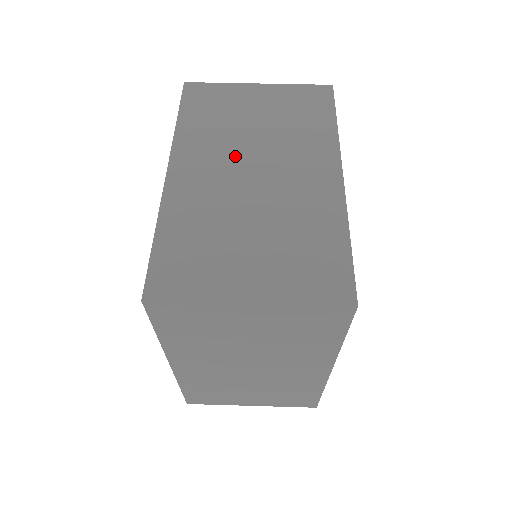
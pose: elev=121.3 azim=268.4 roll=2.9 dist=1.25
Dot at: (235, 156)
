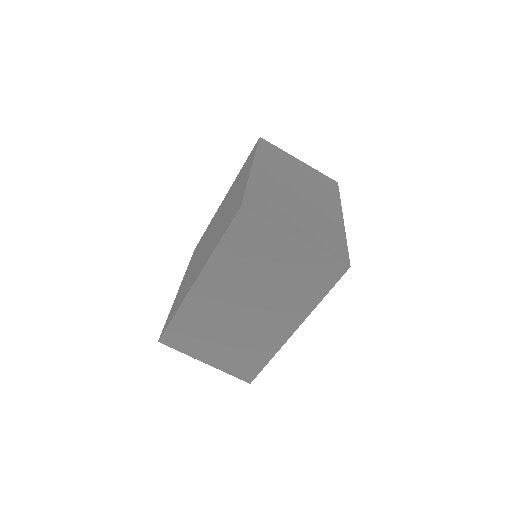
Dot at: (241, 291)
